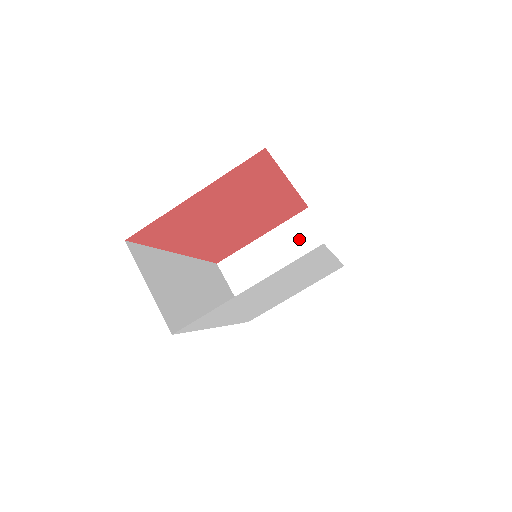
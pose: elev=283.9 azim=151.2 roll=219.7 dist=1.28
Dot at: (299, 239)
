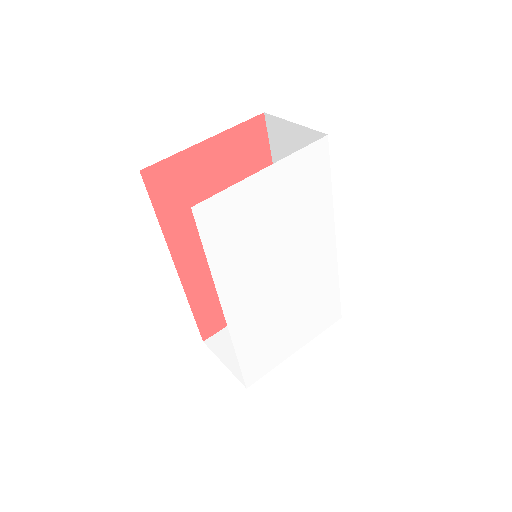
Dot at: occluded
